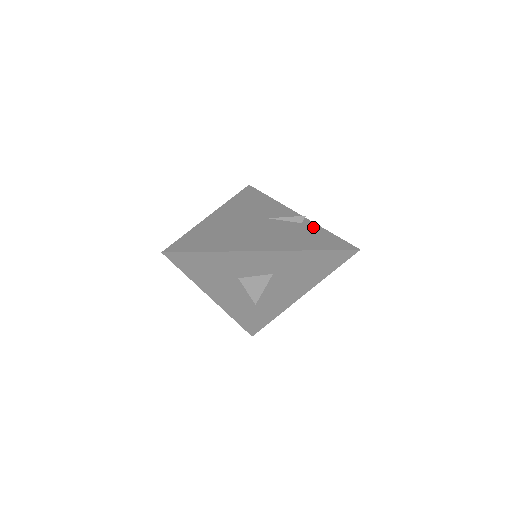
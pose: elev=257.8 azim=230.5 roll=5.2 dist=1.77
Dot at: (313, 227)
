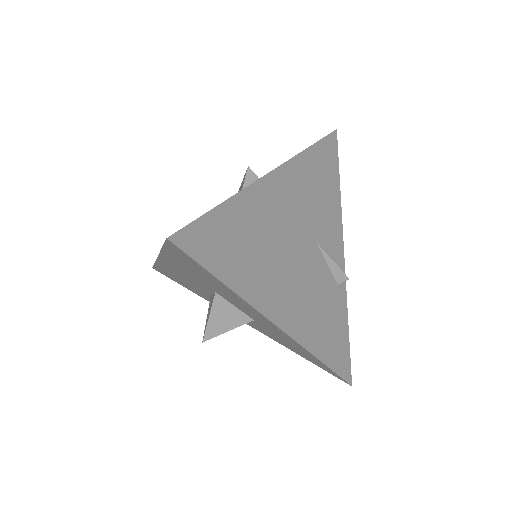
Dot at: (342, 303)
